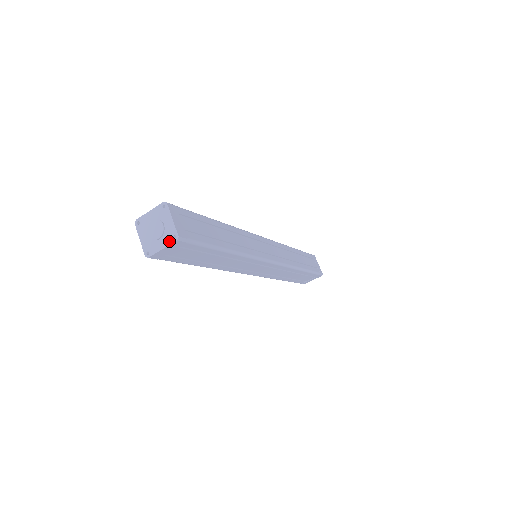
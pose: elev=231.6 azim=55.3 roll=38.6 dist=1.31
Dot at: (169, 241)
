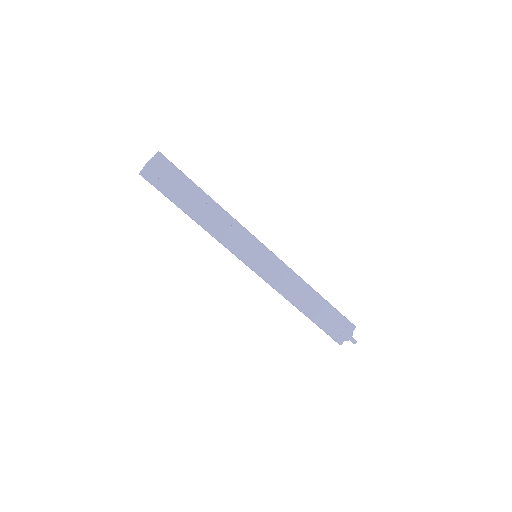
Dot at: (154, 157)
